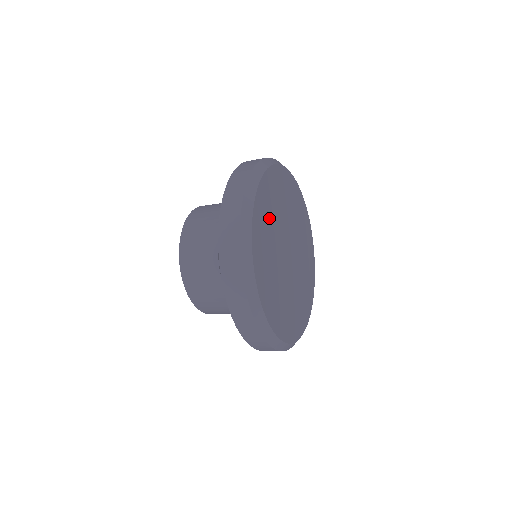
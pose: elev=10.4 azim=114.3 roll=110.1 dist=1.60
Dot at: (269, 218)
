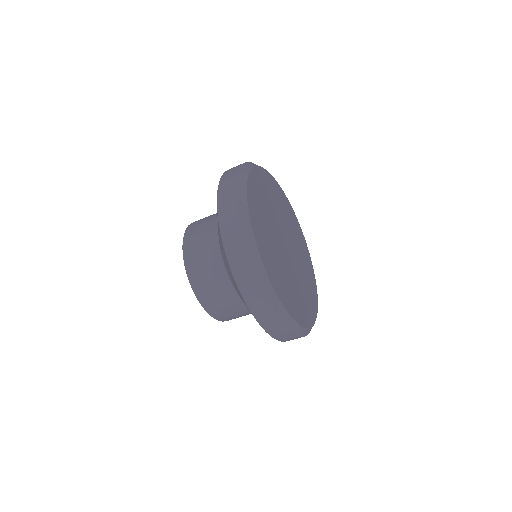
Dot at: (265, 197)
